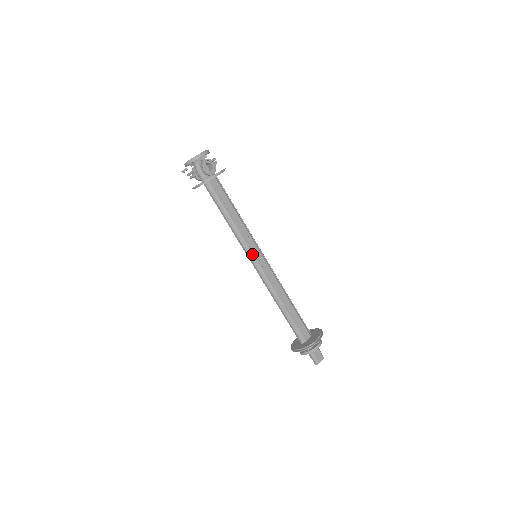
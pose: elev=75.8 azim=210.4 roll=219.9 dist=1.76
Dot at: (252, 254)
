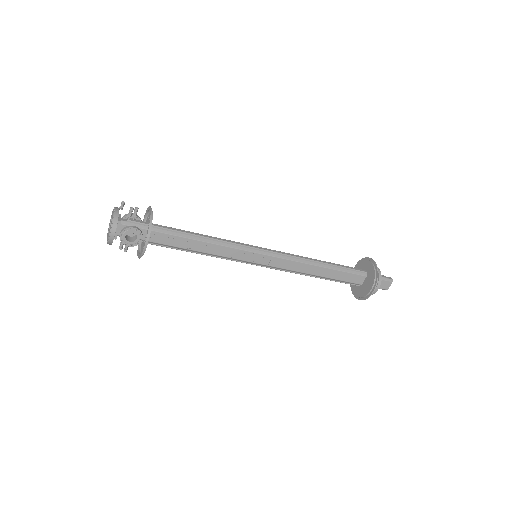
Dot at: (249, 262)
